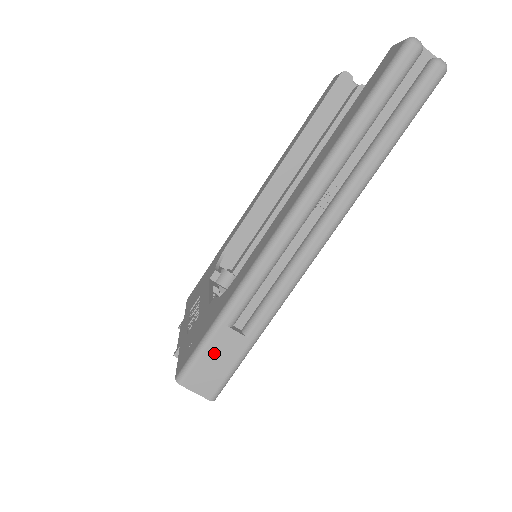
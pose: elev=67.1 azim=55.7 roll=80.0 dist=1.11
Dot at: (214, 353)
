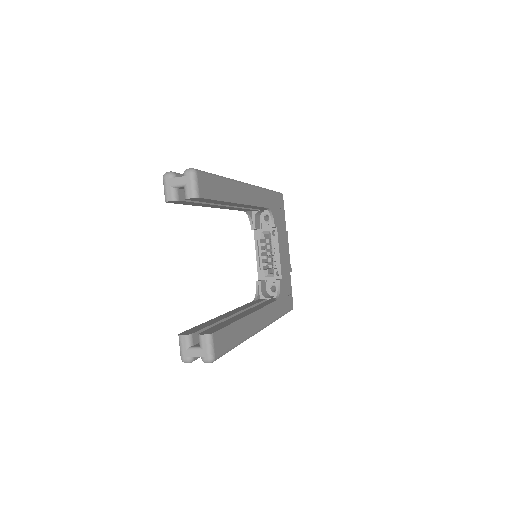
Dot at: occluded
